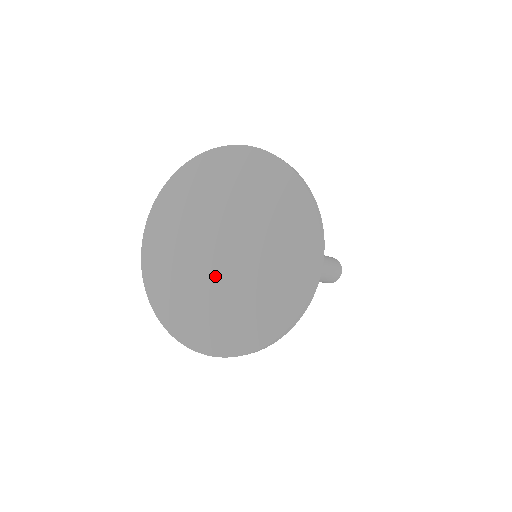
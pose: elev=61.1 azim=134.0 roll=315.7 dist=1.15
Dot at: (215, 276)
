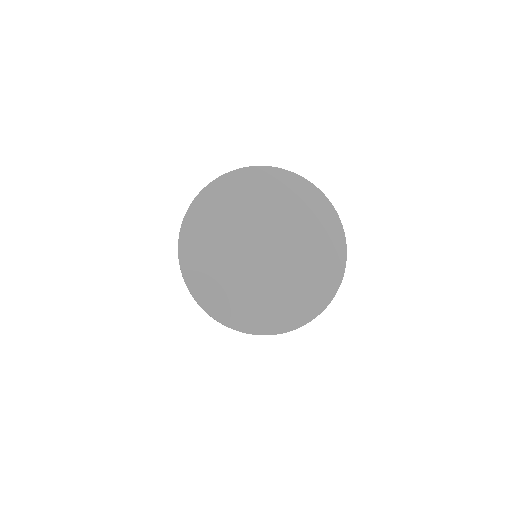
Dot at: (266, 271)
